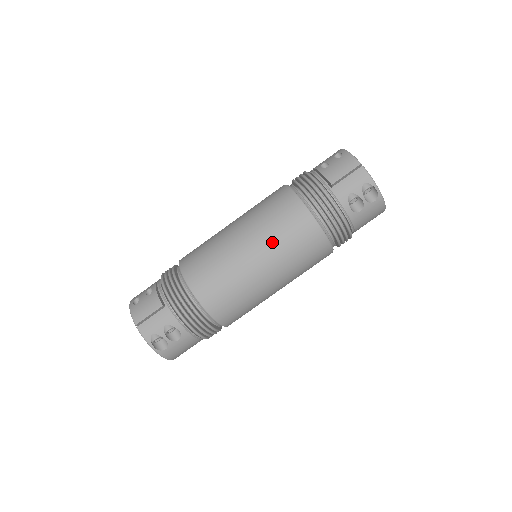
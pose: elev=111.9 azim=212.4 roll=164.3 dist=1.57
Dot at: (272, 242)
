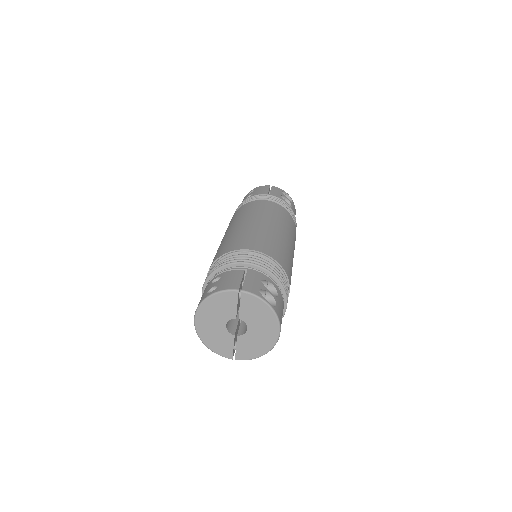
Dot at: (272, 217)
